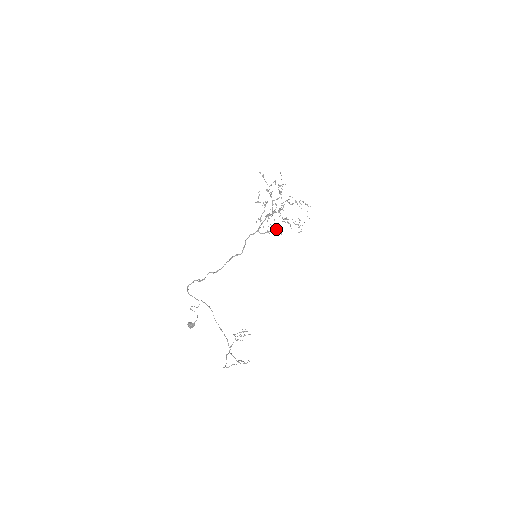
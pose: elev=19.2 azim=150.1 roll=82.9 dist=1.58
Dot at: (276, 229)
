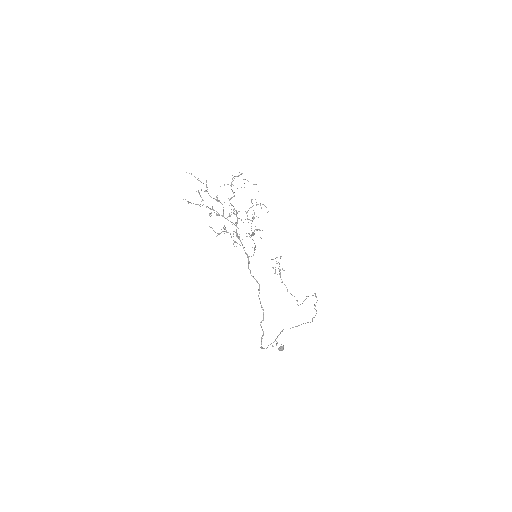
Dot at: occluded
